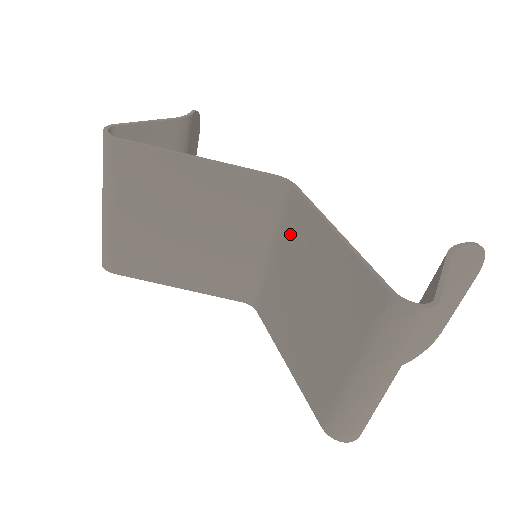
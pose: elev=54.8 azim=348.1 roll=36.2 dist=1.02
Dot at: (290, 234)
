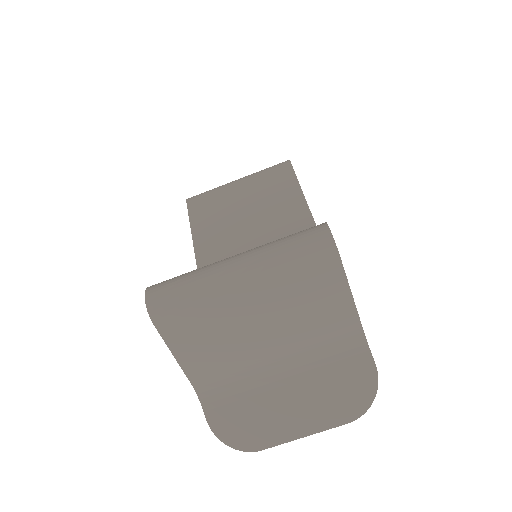
Dot at: occluded
